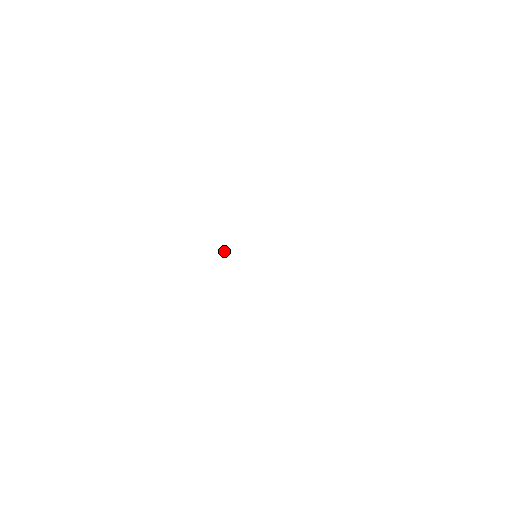
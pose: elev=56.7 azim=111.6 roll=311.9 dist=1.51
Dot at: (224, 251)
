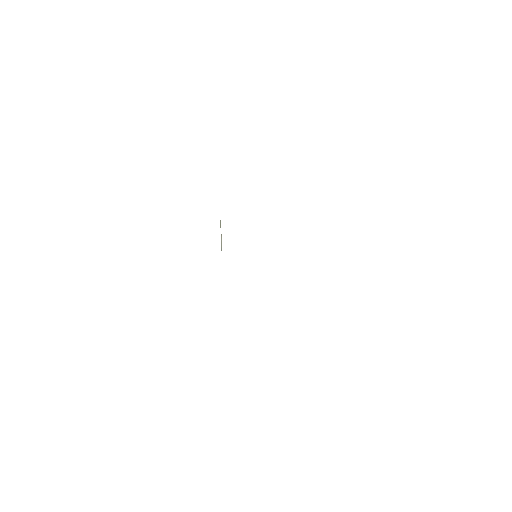
Dot at: (221, 243)
